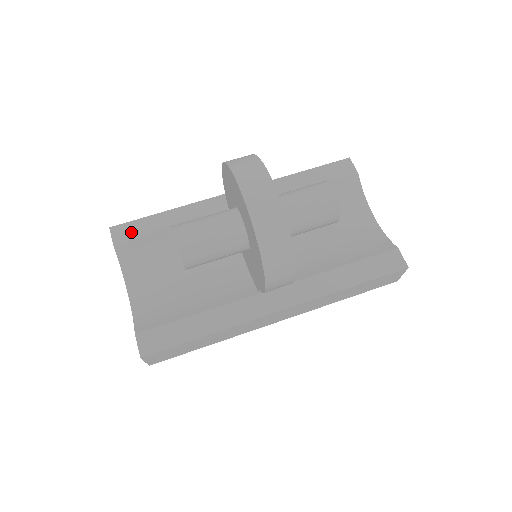
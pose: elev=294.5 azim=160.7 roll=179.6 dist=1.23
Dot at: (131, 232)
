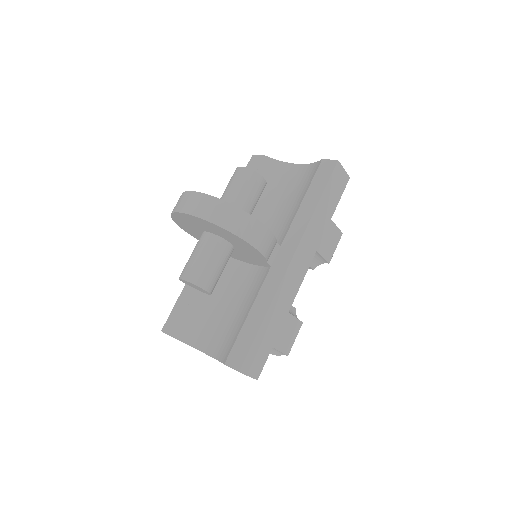
Dot at: (174, 320)
